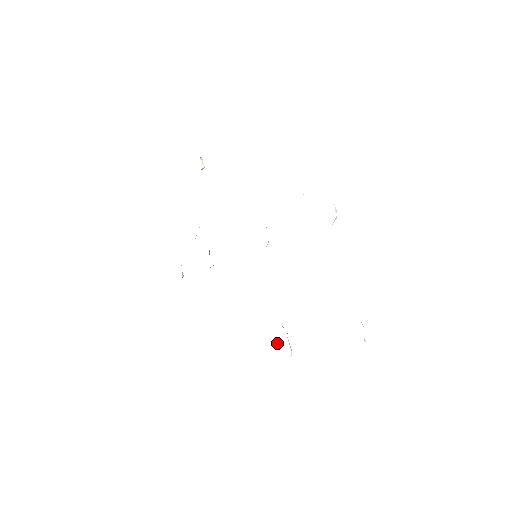
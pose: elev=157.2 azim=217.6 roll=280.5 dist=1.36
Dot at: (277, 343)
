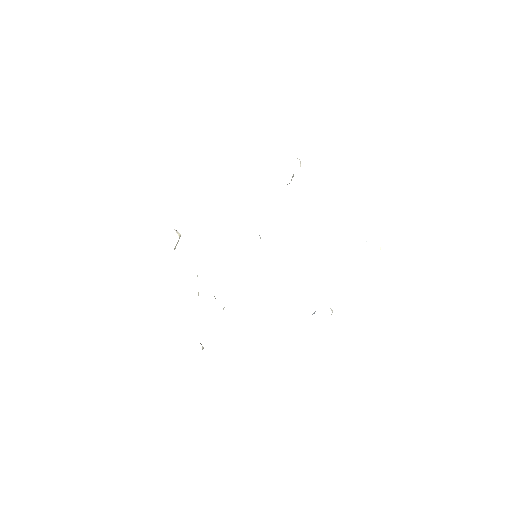
Dot at: (314, 313)
